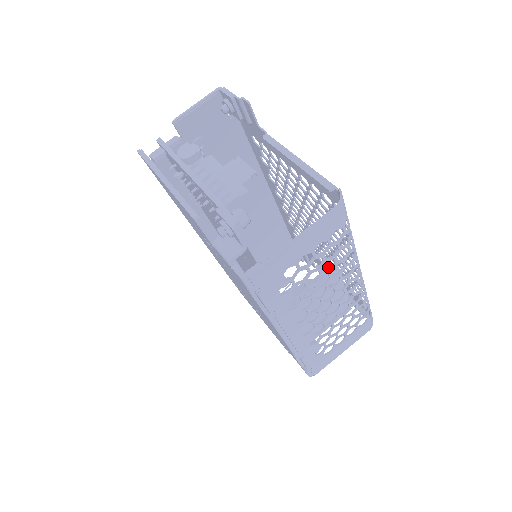
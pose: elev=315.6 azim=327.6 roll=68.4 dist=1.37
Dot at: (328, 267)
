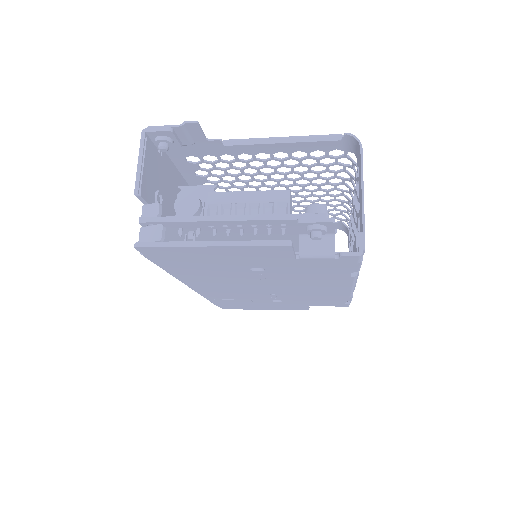
Dot at: occluded
